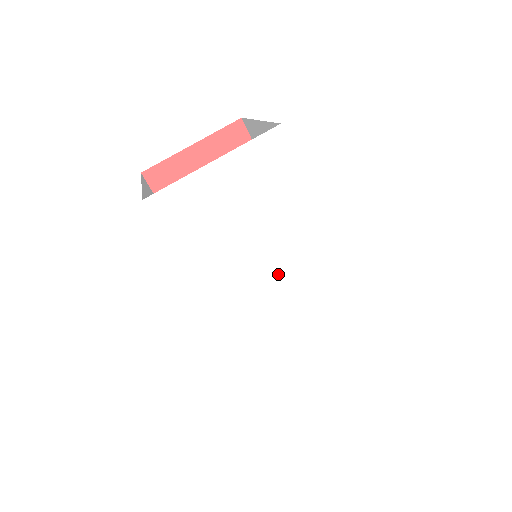
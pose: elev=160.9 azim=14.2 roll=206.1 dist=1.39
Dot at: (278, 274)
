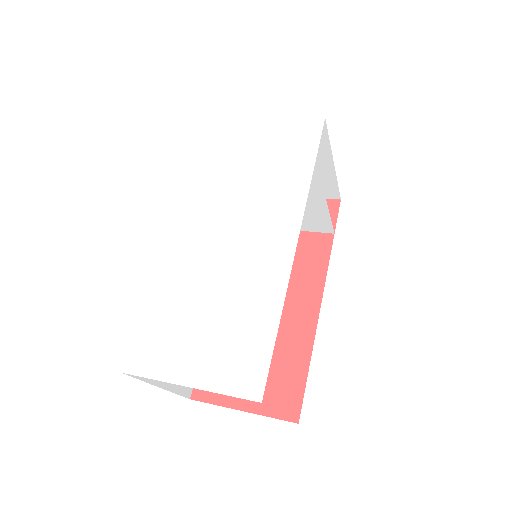
Dot at: (241, 217)
